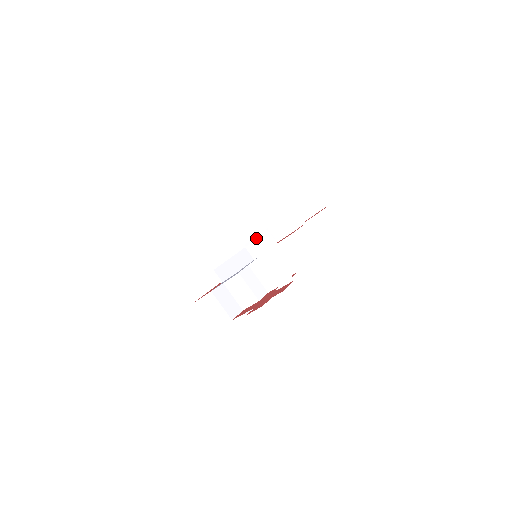
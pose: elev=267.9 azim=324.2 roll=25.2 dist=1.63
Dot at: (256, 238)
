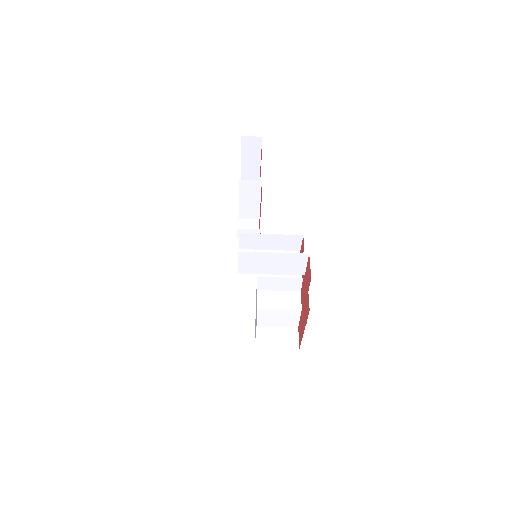
Dot at: occluded
